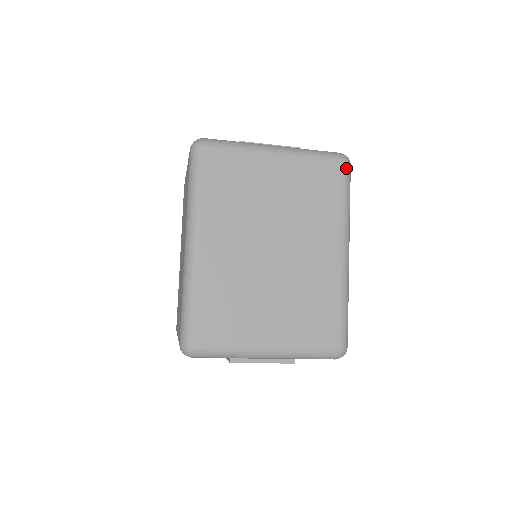
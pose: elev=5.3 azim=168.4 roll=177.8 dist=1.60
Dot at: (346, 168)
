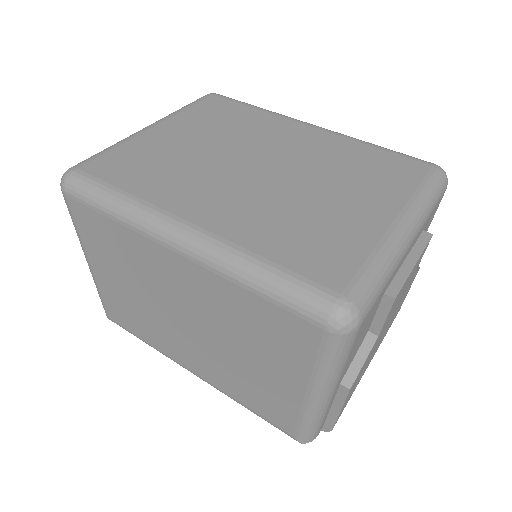
Dot at: (221, 96)
